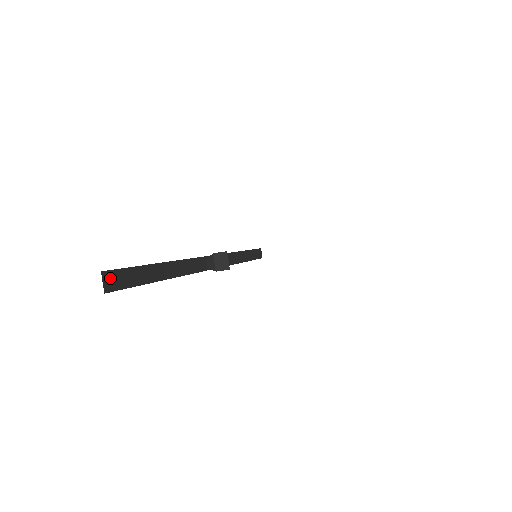
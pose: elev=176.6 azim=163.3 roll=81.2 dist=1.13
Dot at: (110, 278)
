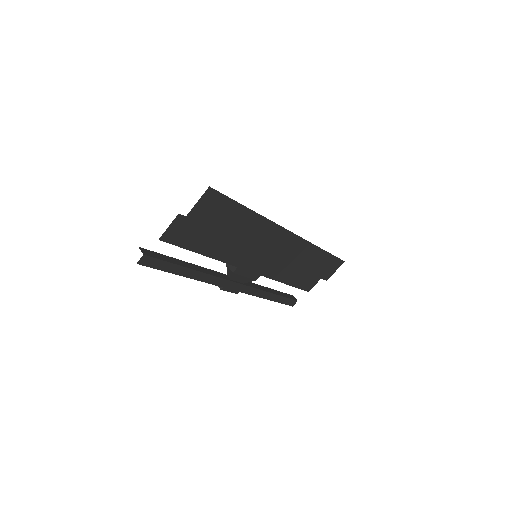
Dot at: (146, 251)
